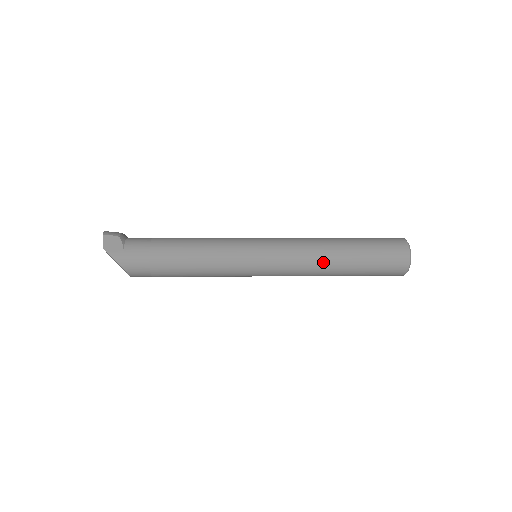
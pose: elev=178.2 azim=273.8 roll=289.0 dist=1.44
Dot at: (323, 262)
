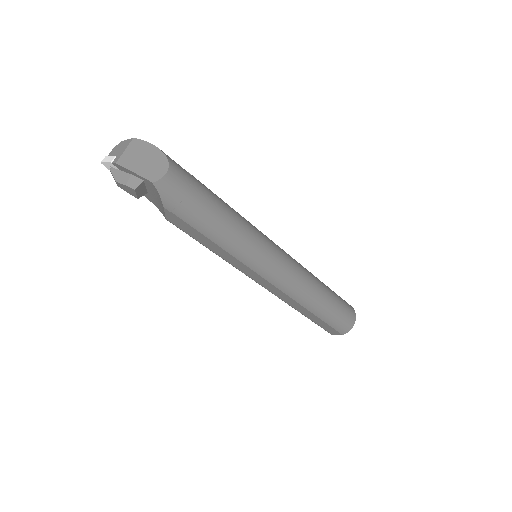
Dot at: occluded
